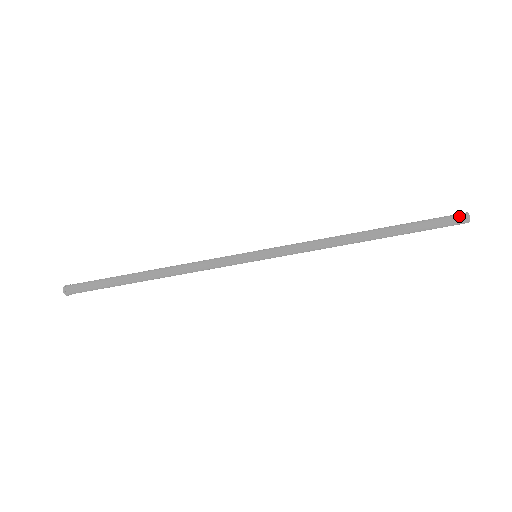
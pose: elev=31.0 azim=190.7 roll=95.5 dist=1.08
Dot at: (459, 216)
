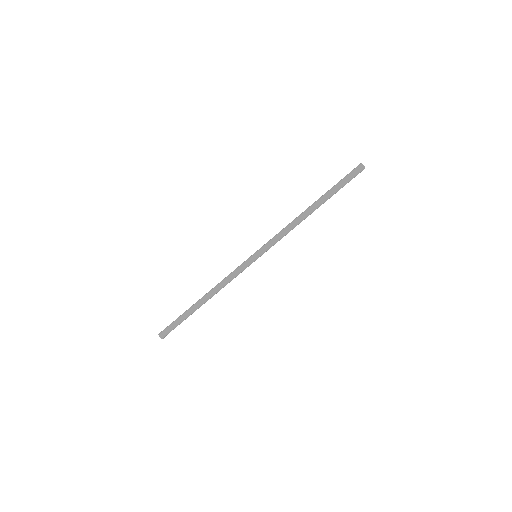
Dot at: (356, 167)
